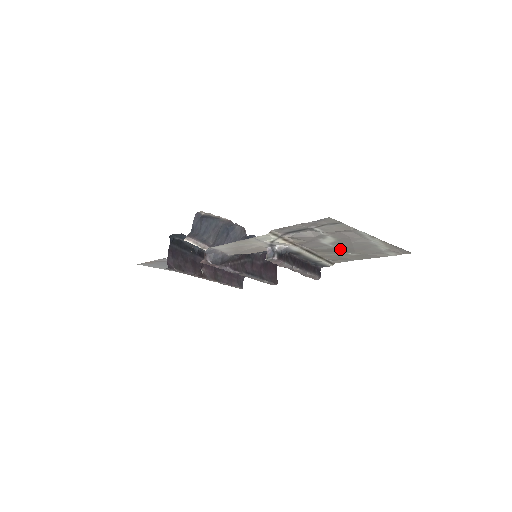
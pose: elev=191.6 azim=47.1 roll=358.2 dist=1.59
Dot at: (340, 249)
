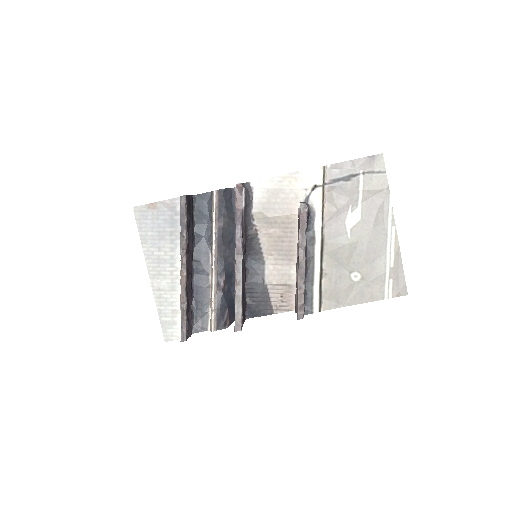
Dot at: (350, 253)
